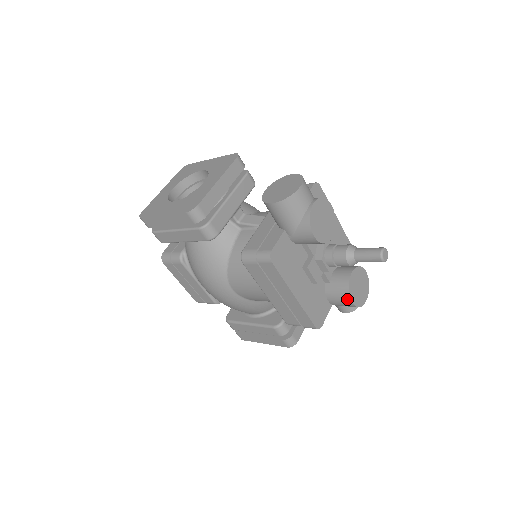
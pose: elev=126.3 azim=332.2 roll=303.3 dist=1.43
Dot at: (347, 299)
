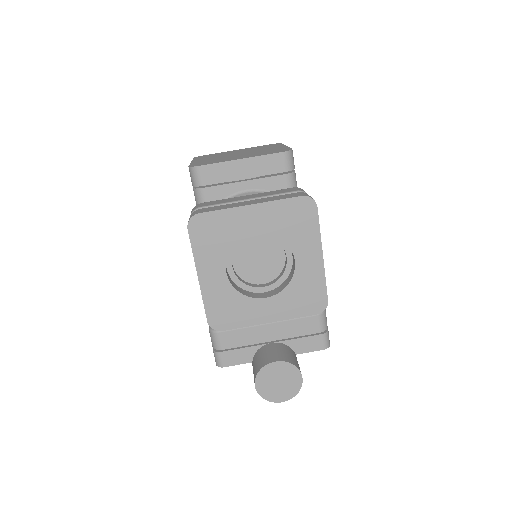
Dot at: occluded
